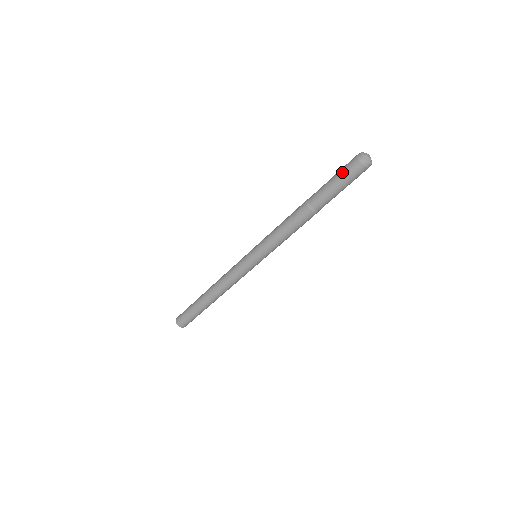
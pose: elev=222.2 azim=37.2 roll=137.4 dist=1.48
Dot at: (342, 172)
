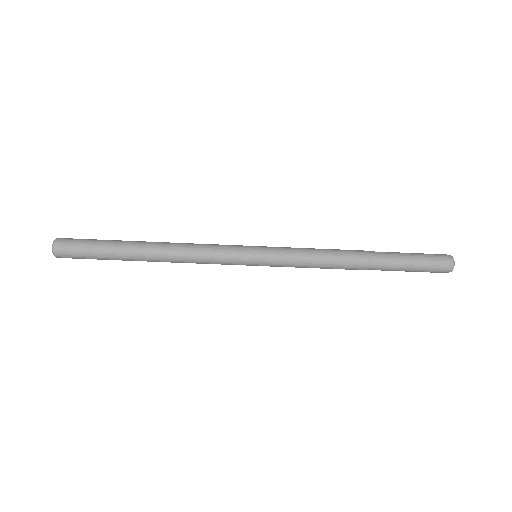
Dot at: (426, 257)
